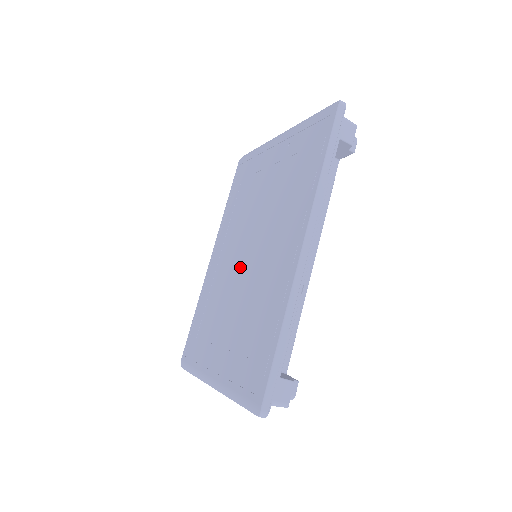
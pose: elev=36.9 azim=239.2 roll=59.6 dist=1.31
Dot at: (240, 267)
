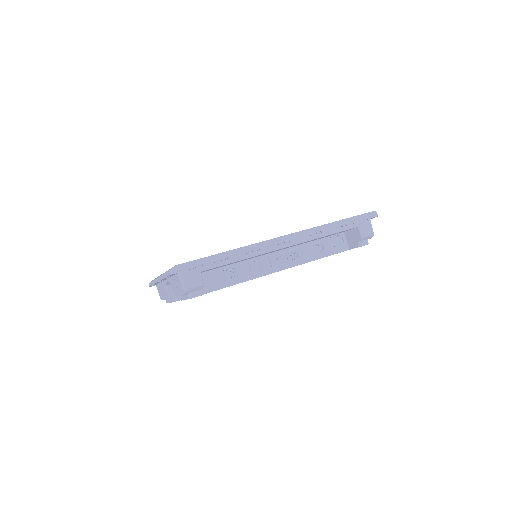
Dot at: occluded
